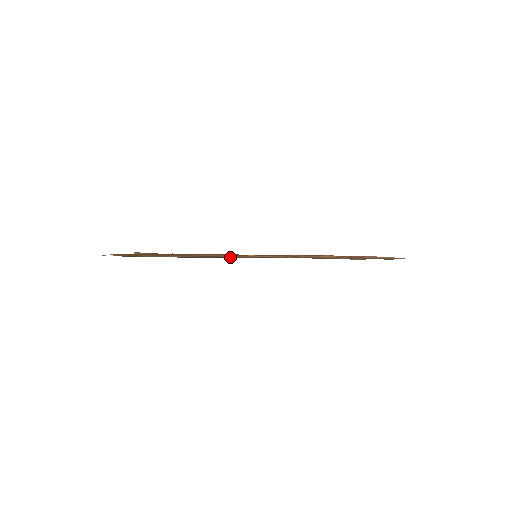
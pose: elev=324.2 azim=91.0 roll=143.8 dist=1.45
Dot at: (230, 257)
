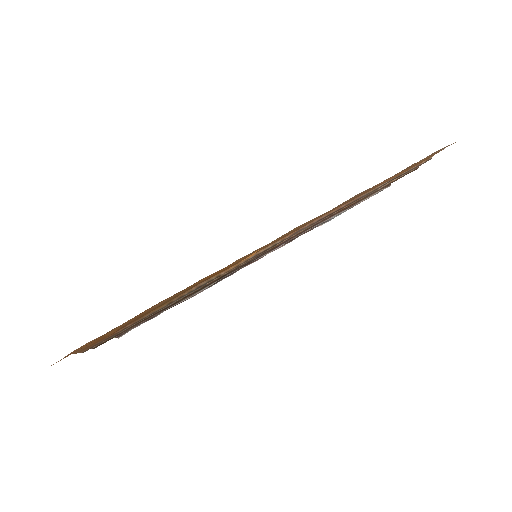
Dot at: (226, 274)
